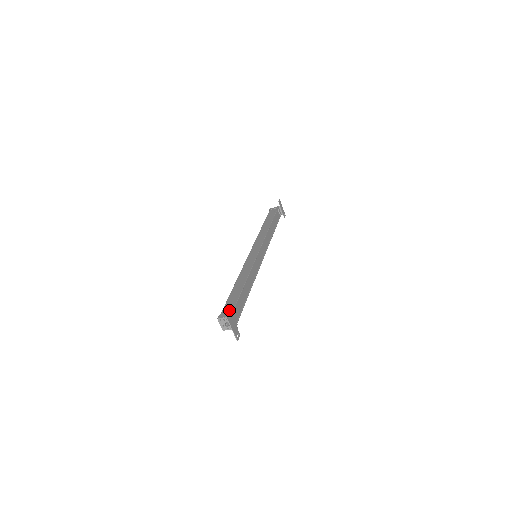
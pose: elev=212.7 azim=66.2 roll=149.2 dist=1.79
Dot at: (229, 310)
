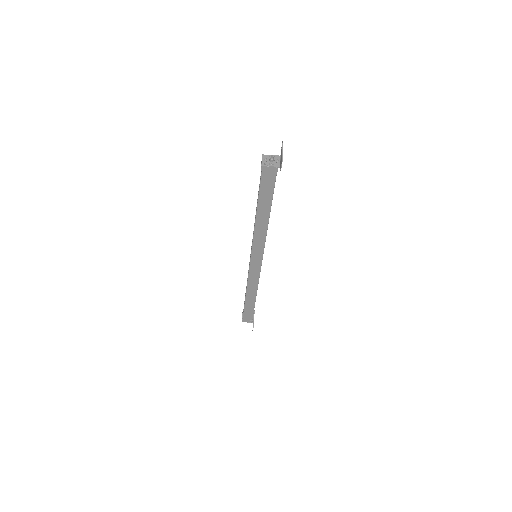
Dot at: occluded
